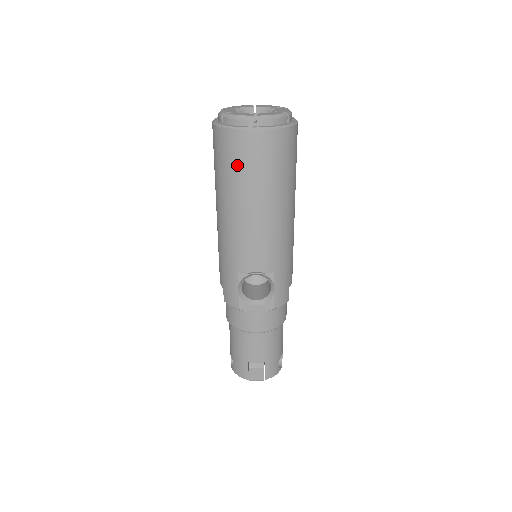
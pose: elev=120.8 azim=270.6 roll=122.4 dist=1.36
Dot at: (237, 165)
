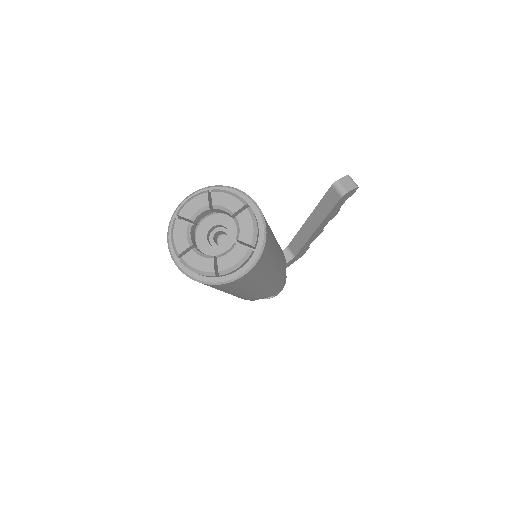
Dot at: occluded
